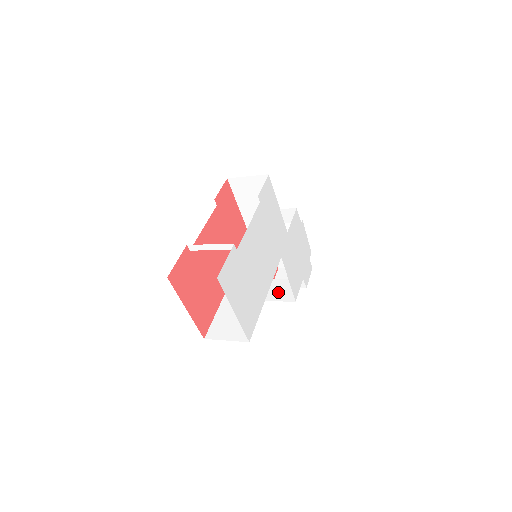
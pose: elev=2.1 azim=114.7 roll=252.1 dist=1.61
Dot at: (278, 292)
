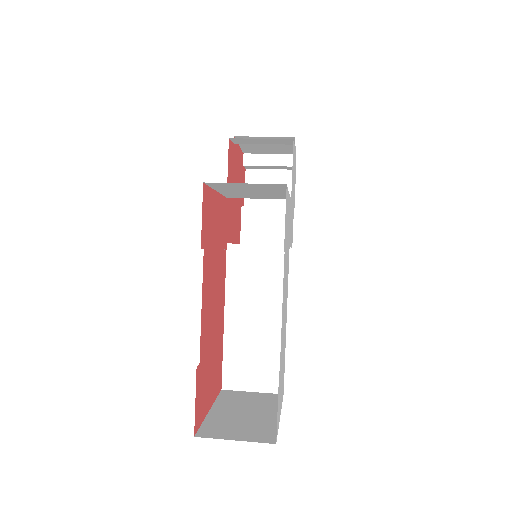
Dot at: (264, 232)
